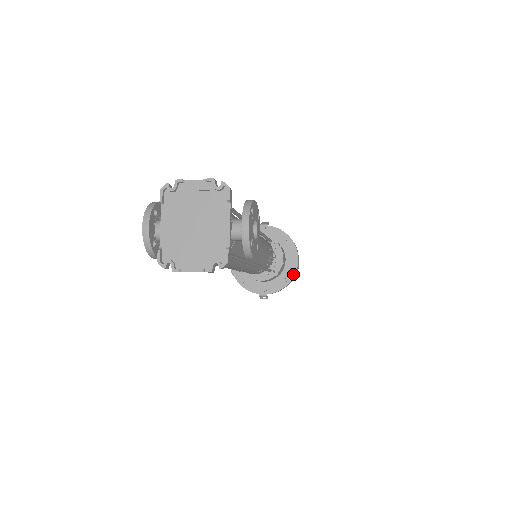
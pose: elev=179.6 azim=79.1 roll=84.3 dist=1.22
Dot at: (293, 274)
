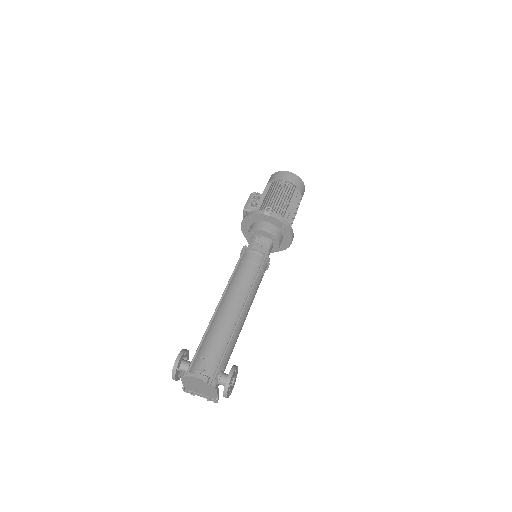
Dot at: (288, 246)
